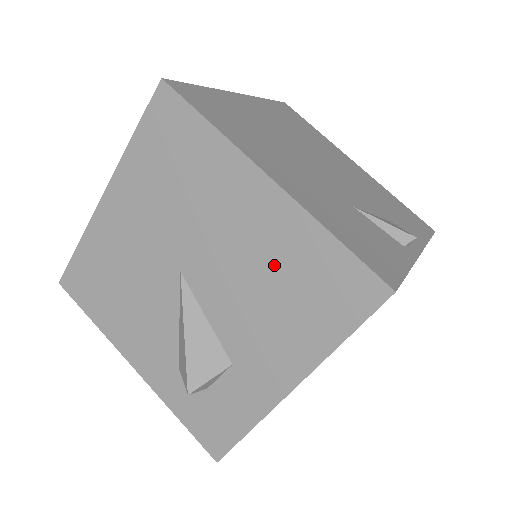
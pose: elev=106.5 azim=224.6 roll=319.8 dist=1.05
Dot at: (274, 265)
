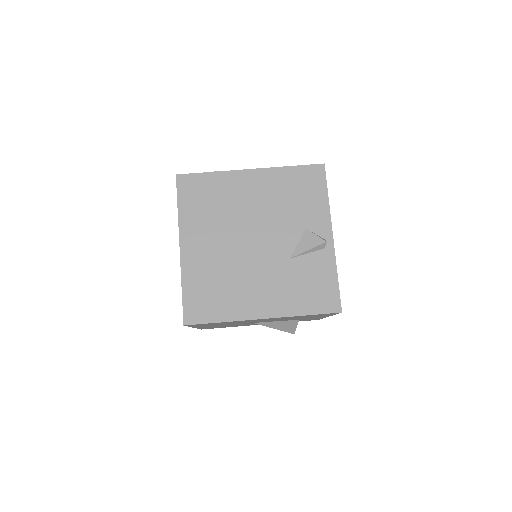
Dot at: occluded
